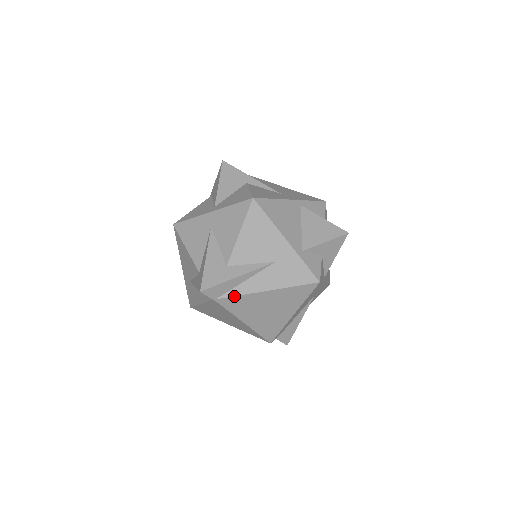
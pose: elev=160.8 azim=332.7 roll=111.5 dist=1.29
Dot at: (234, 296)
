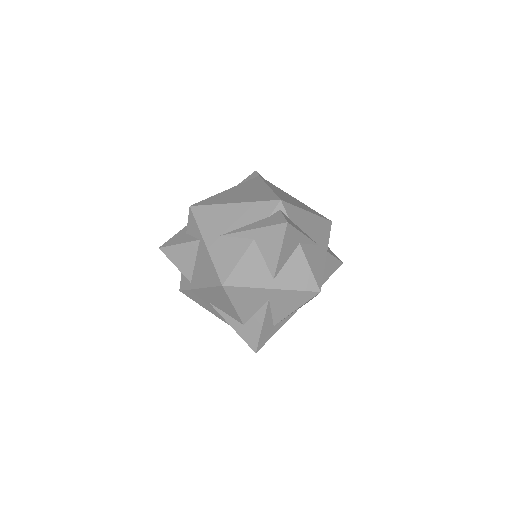
Dot at: occluded
